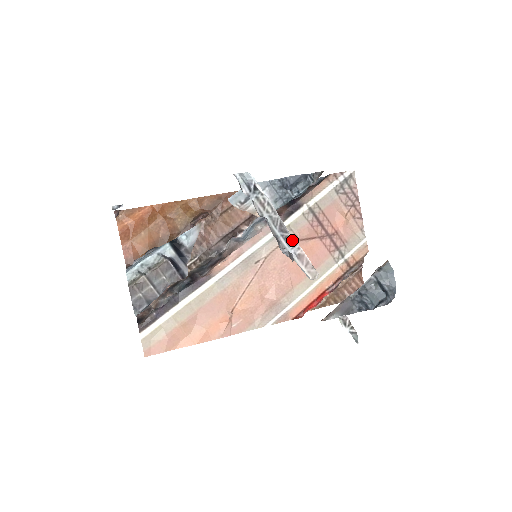
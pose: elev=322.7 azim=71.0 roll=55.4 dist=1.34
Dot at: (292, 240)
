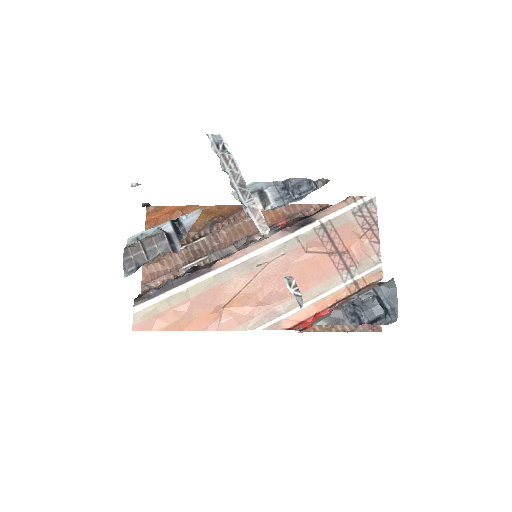
Dot at: (249, 195)
